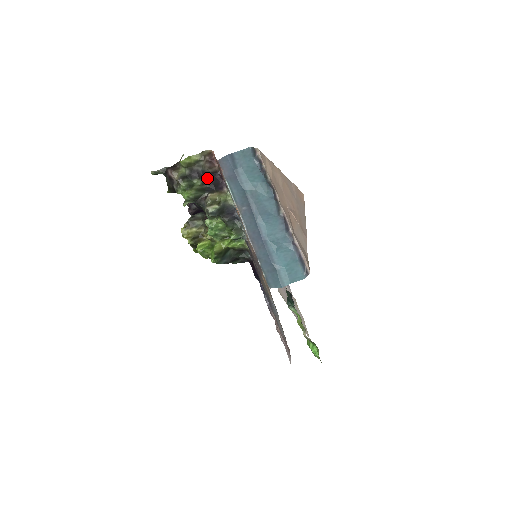
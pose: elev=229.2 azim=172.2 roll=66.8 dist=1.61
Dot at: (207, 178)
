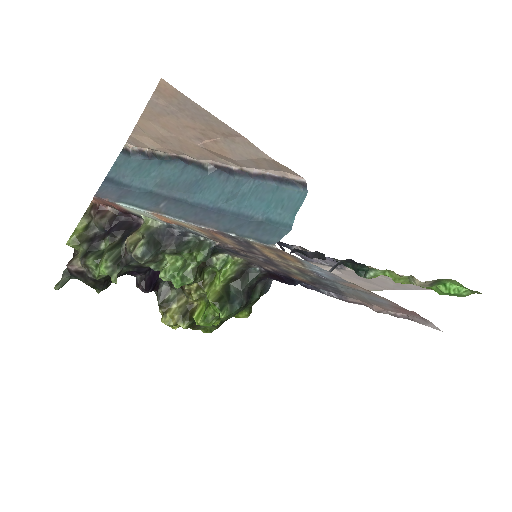
Dot at: (111, 231)
